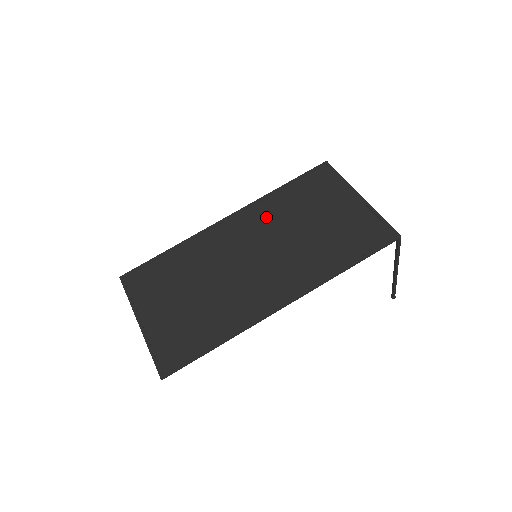
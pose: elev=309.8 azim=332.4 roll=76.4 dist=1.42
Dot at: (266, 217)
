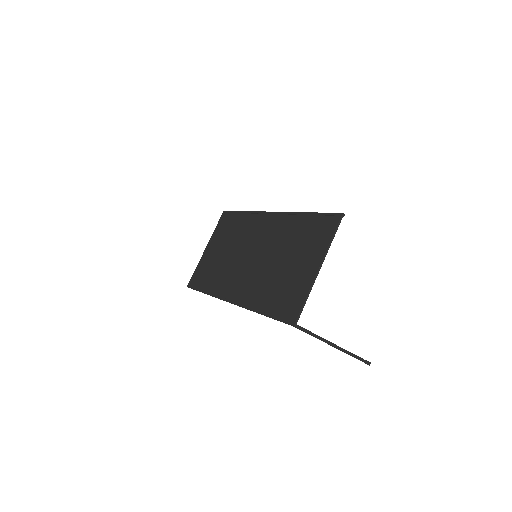
Dot at: (280, 232)
